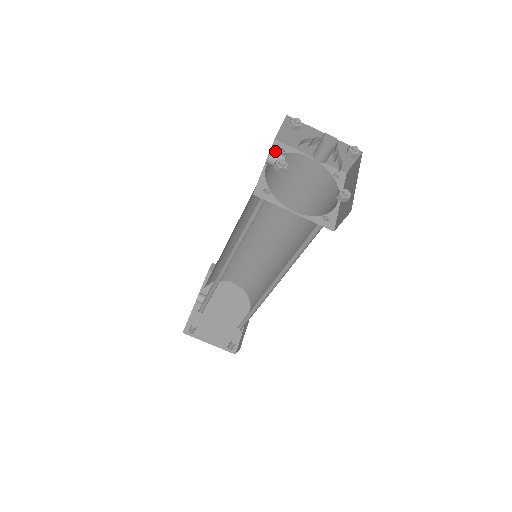
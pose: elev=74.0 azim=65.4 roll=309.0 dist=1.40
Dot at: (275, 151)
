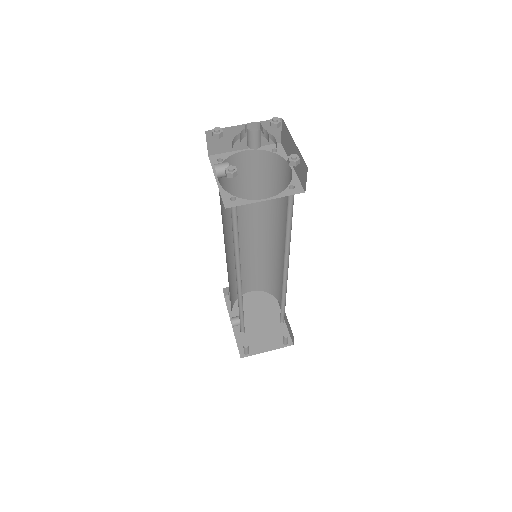
Dot at: (217, 164)
